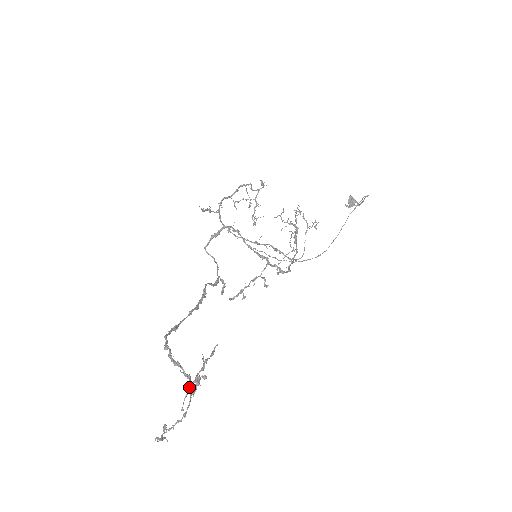
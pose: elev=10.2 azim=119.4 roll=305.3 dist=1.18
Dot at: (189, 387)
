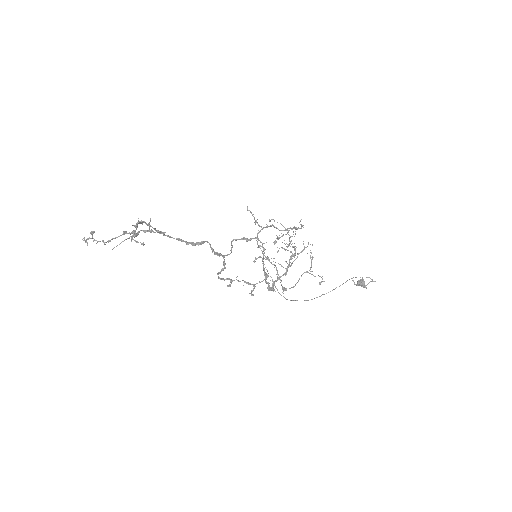
Dot at: (129, 237)
